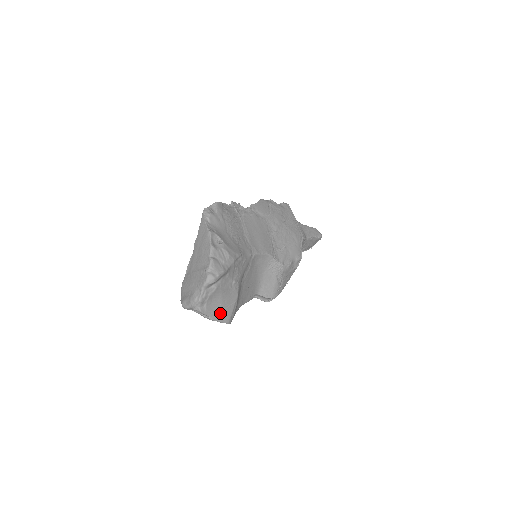
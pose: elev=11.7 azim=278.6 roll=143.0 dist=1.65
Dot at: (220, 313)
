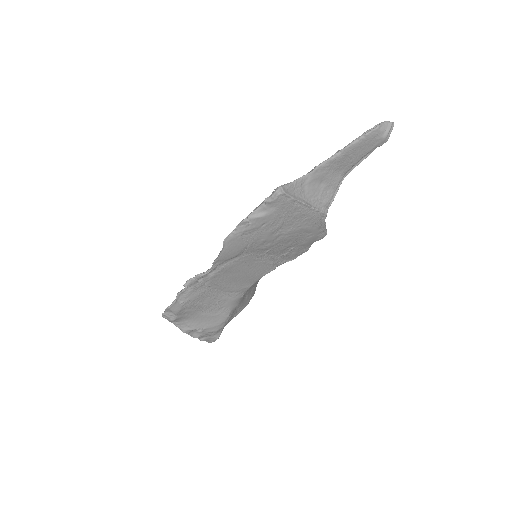
Dot at: occluded
